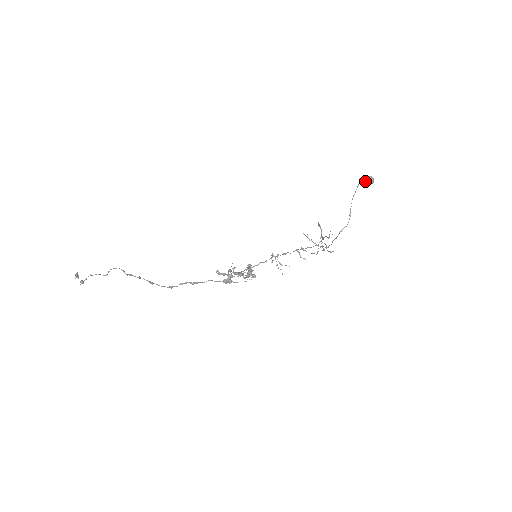
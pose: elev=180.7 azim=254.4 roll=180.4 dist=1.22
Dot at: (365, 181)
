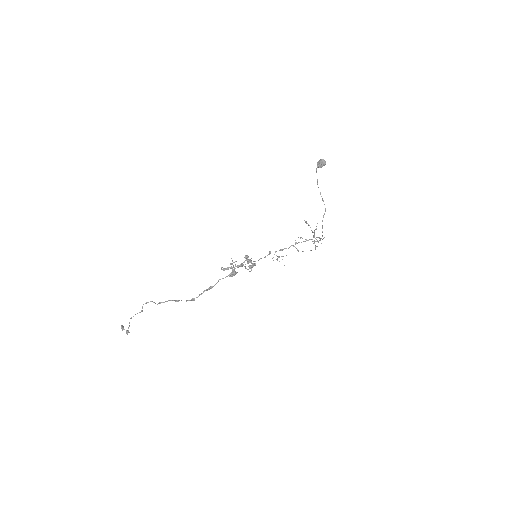
Dot at: (319, 165)
